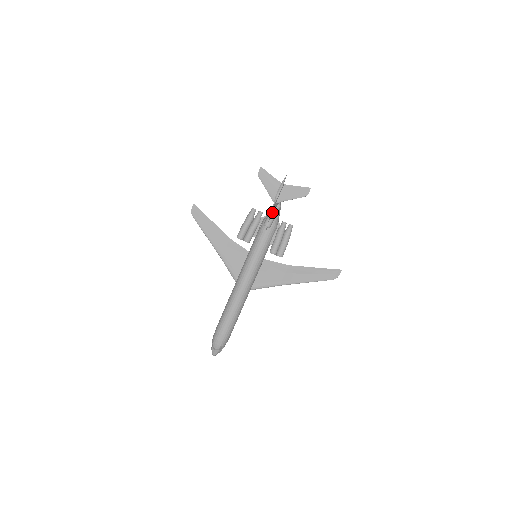
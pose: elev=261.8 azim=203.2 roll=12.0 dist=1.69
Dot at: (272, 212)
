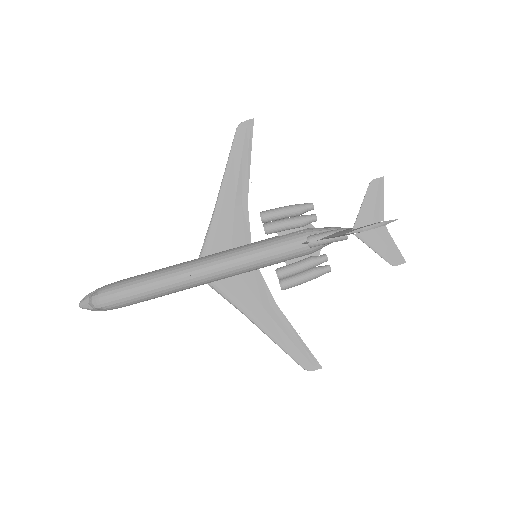
Dot at: (335, 236)
